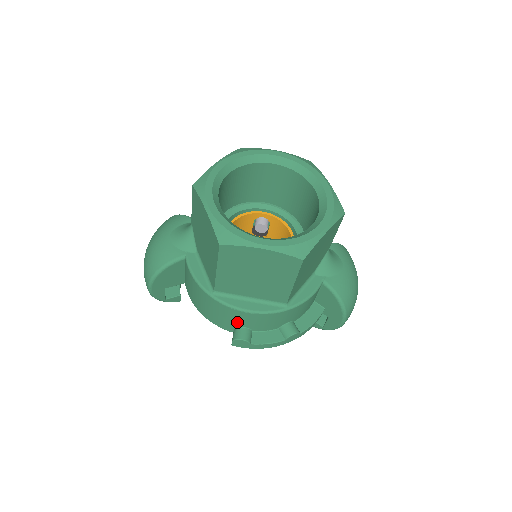
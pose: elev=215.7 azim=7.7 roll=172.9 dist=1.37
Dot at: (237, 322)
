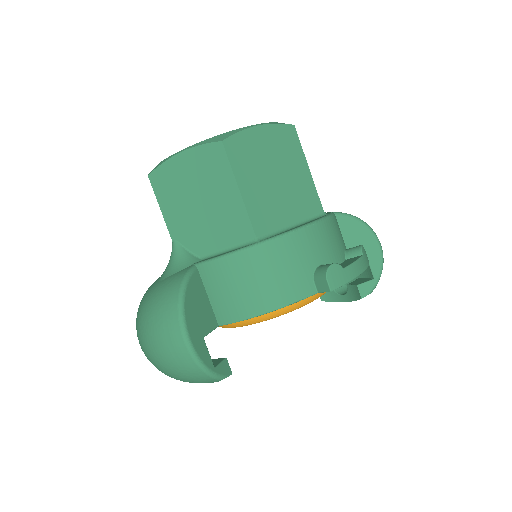
Dot at: (308, 261)
